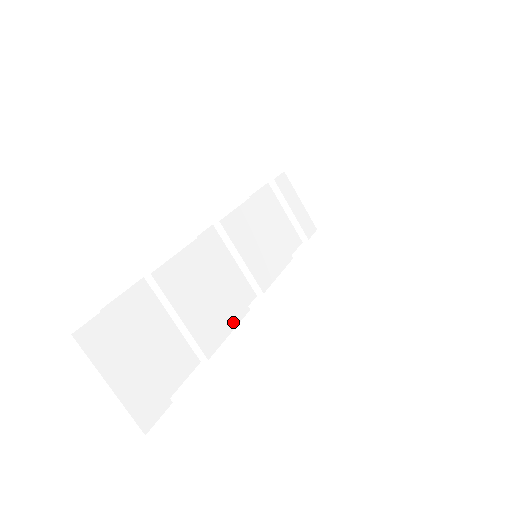
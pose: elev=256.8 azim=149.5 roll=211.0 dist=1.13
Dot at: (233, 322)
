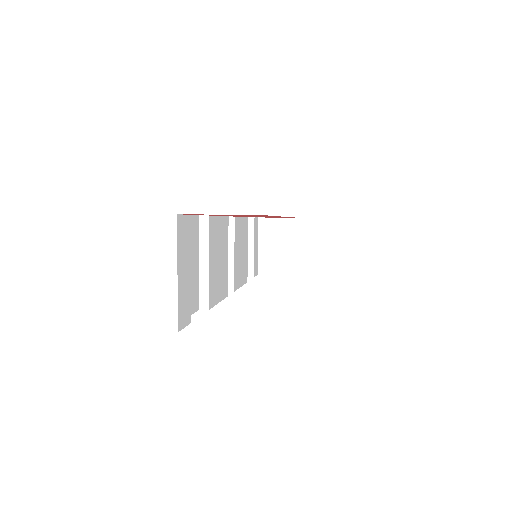
Dot at: (221, 296)
